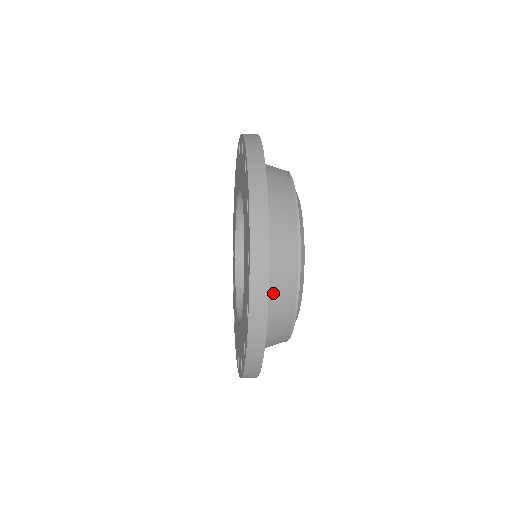
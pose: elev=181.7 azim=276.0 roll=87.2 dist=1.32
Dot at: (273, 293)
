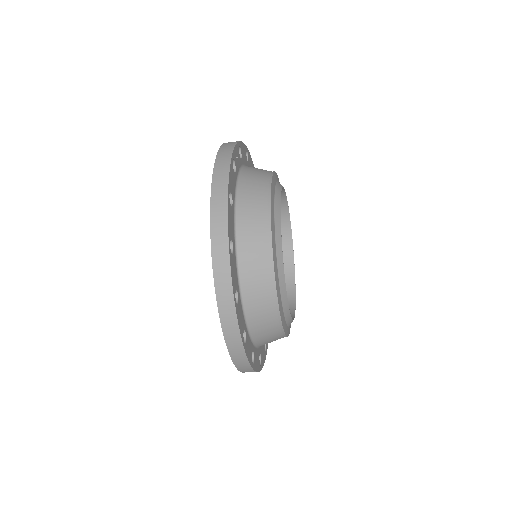
Dot at: (253, 317)
